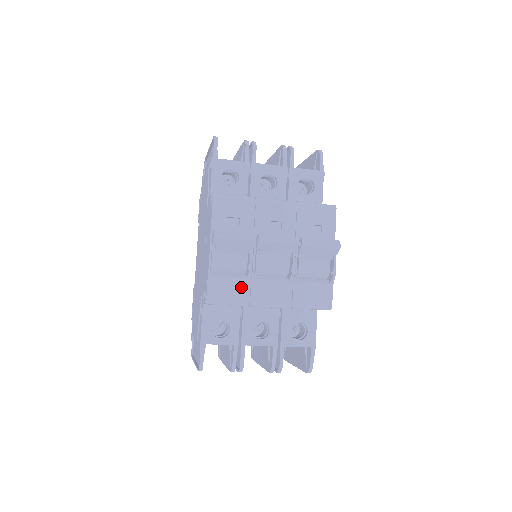
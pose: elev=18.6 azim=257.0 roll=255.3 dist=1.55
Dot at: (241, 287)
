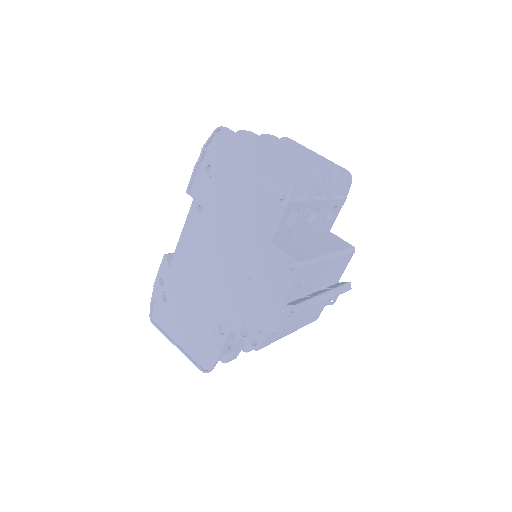
Dot at: (282, 330)
